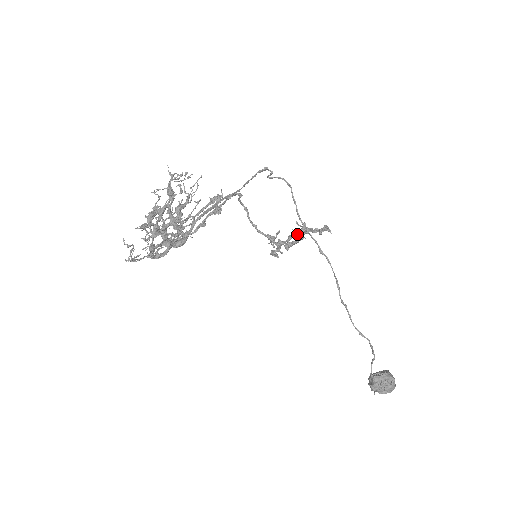
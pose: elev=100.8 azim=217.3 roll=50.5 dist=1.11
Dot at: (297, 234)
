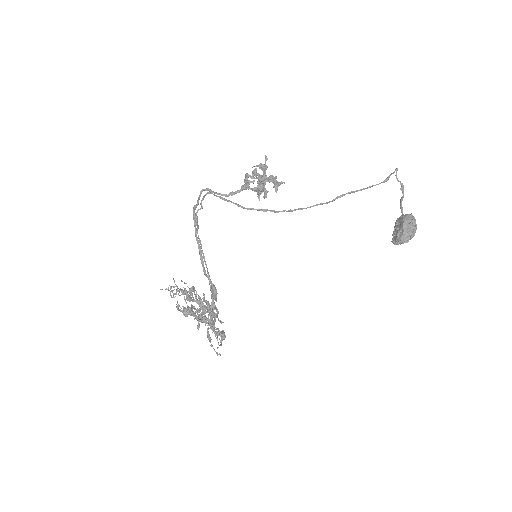
Dot at: (261, 191)
